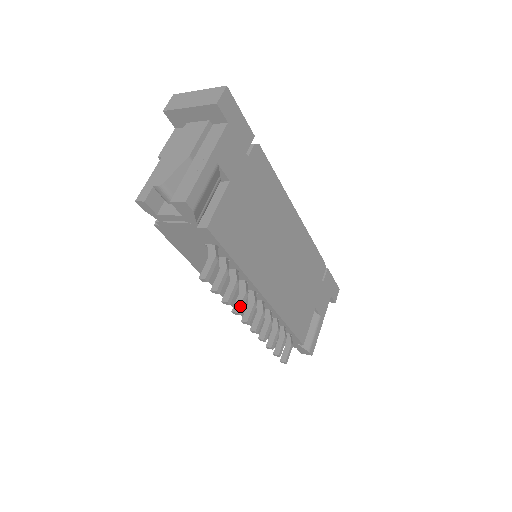
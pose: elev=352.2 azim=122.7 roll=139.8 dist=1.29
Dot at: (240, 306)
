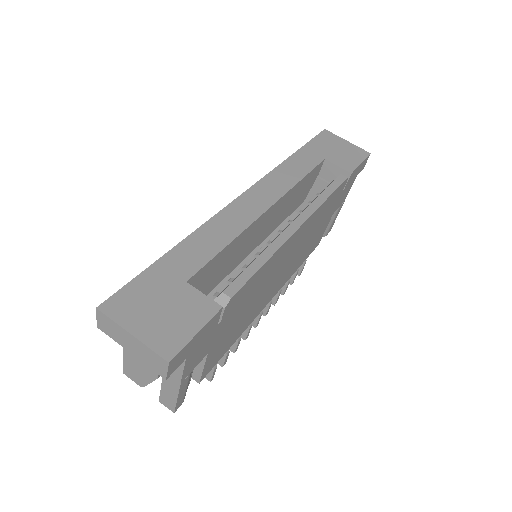
Dot at: (246, 337)
